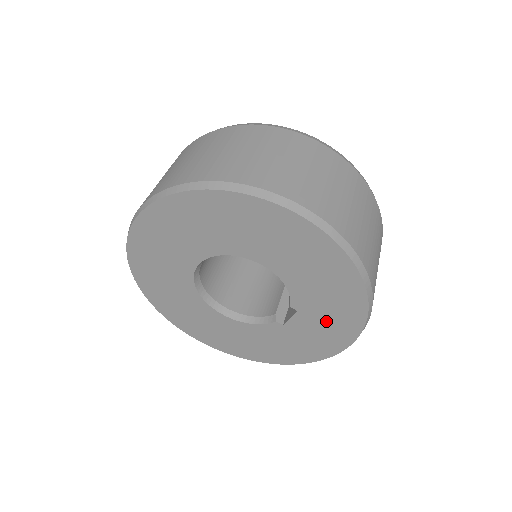
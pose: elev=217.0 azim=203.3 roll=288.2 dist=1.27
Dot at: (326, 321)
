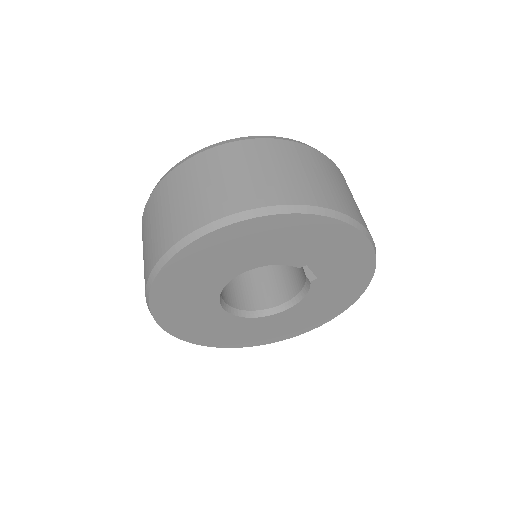
Dot at: (330, 250)
